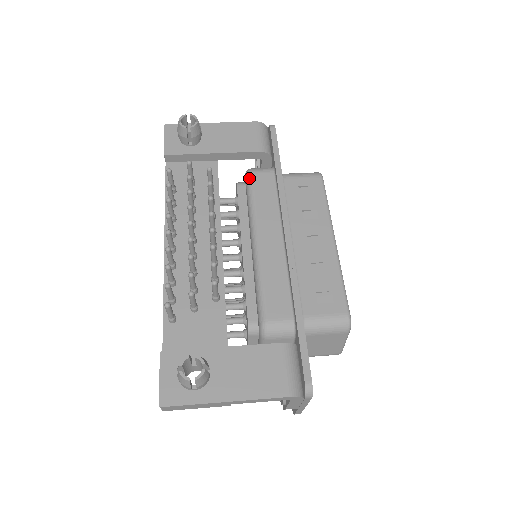
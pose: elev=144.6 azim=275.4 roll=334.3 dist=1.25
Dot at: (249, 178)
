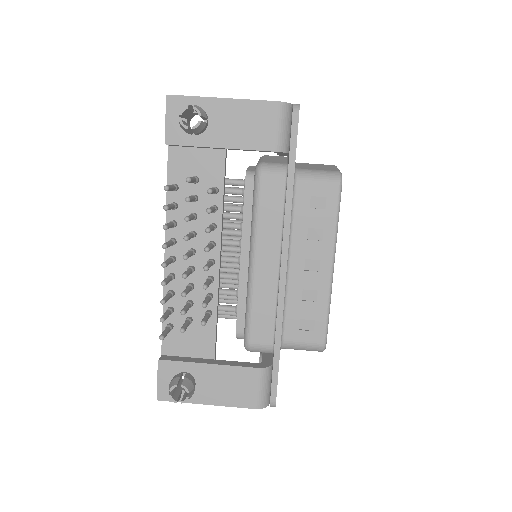
Dot at: (257, 183)
